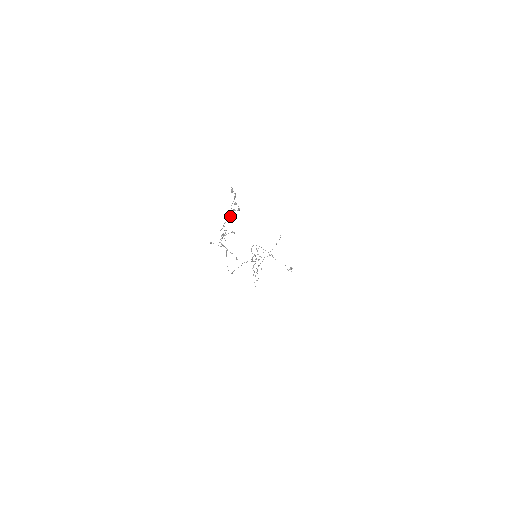
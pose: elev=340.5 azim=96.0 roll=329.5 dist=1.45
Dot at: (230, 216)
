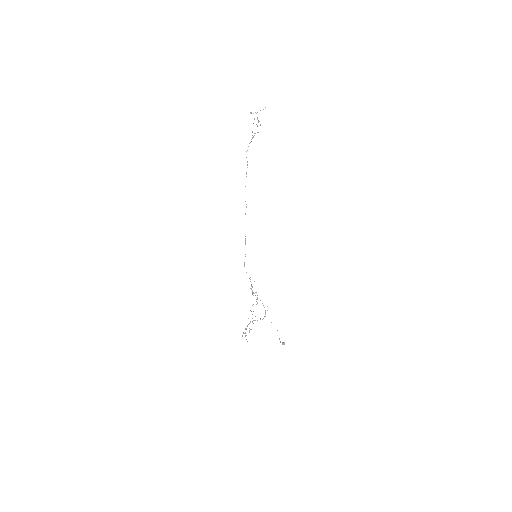
Dot at: (254, 135)
